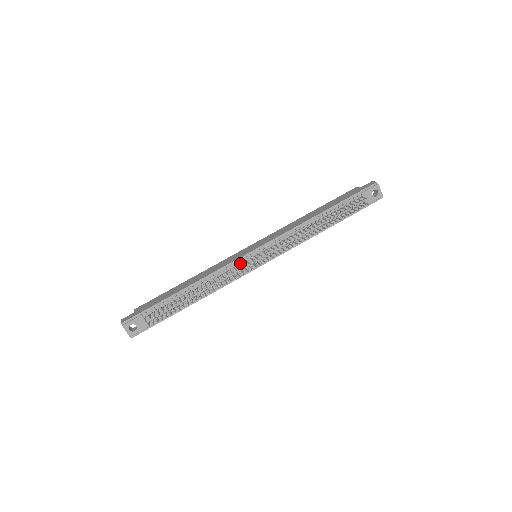
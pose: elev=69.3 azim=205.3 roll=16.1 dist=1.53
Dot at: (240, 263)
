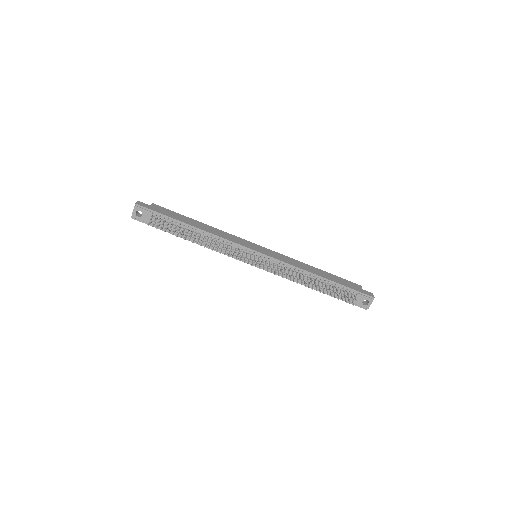
Dot at: (242, 250)
